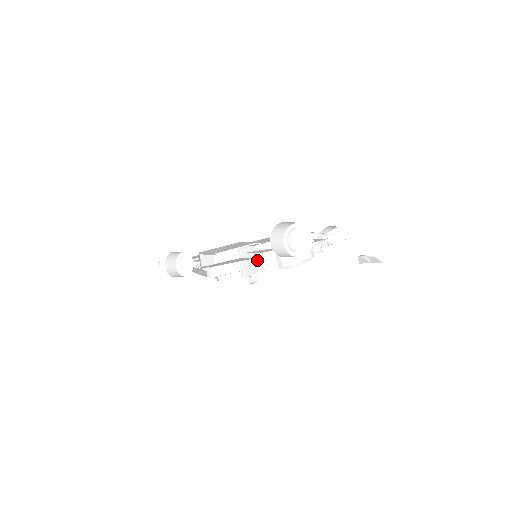
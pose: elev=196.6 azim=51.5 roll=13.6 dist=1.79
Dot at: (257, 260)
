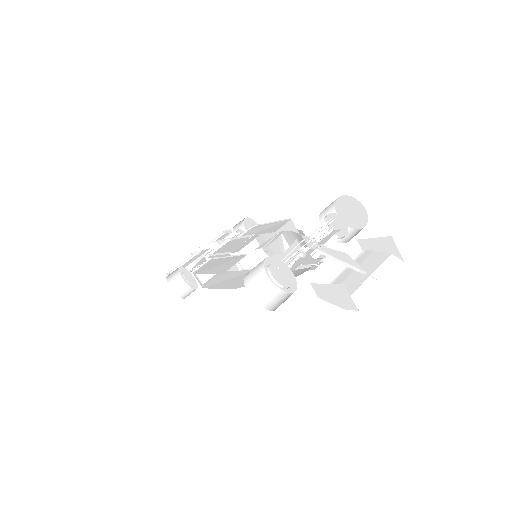
Dot at: (262, 250)
